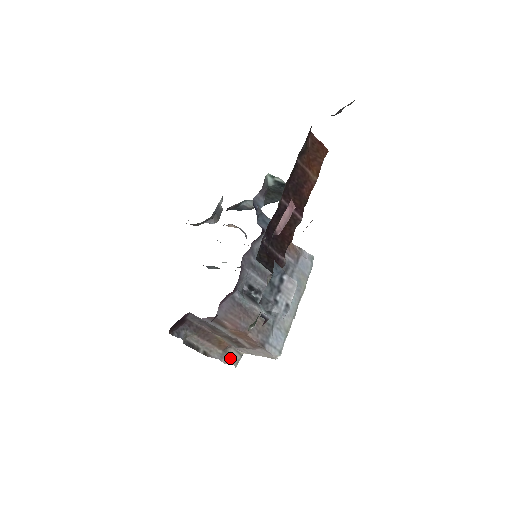
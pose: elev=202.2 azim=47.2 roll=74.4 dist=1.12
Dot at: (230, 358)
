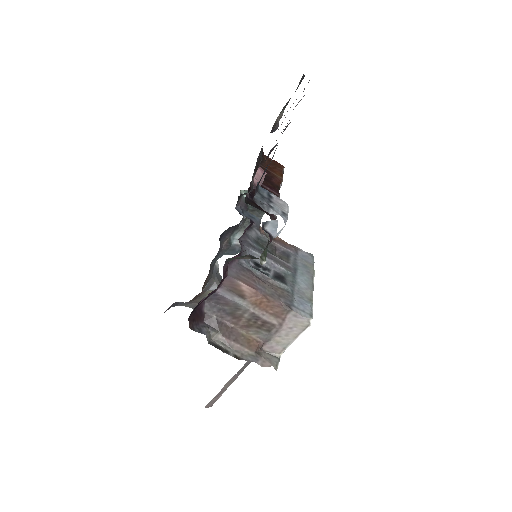
Dot at: (266, 360)
